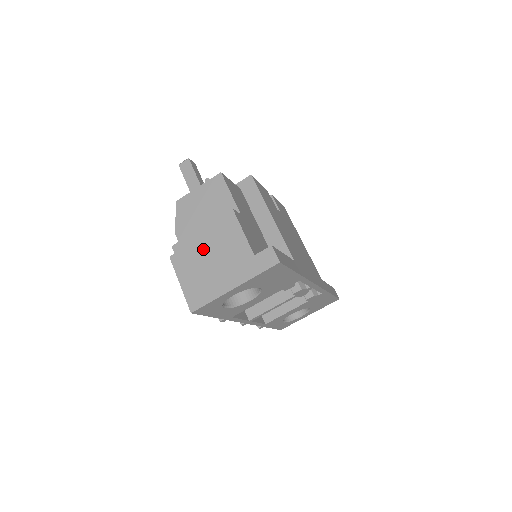
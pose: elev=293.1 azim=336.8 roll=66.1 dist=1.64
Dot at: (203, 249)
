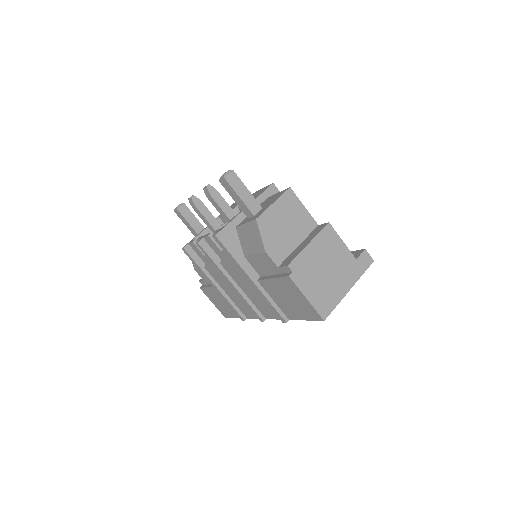
Dot at: (317, 262)
